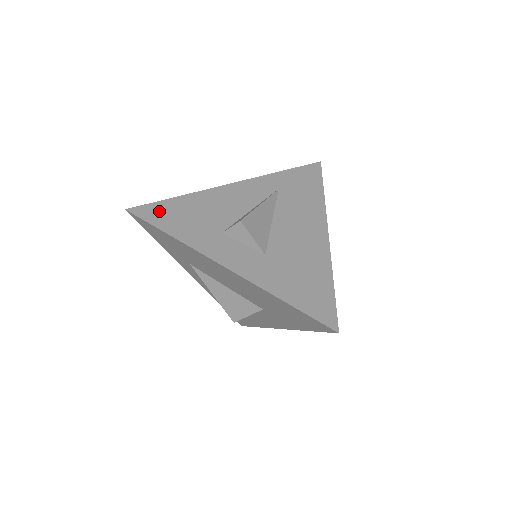
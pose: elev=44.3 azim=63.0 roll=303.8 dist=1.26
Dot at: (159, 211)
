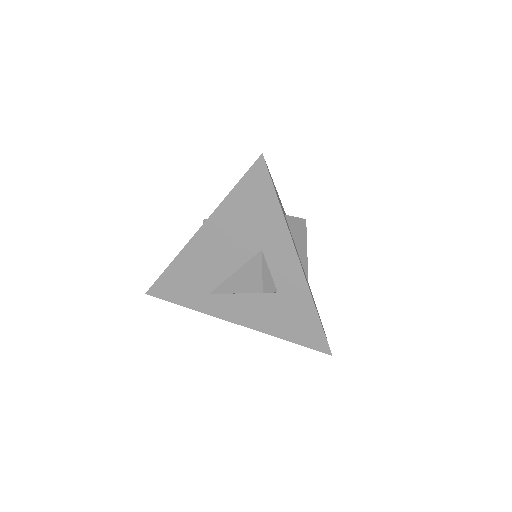
Dot at: occluded
